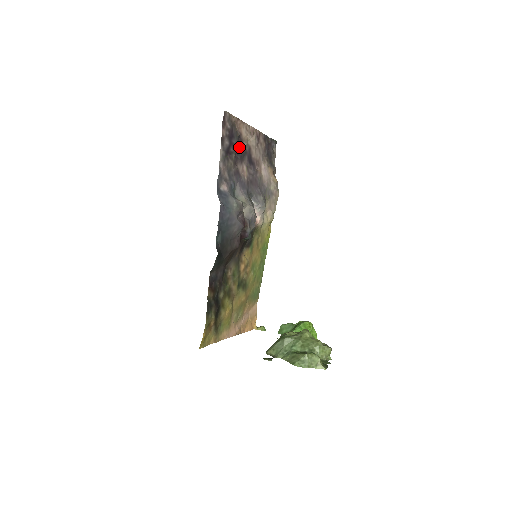
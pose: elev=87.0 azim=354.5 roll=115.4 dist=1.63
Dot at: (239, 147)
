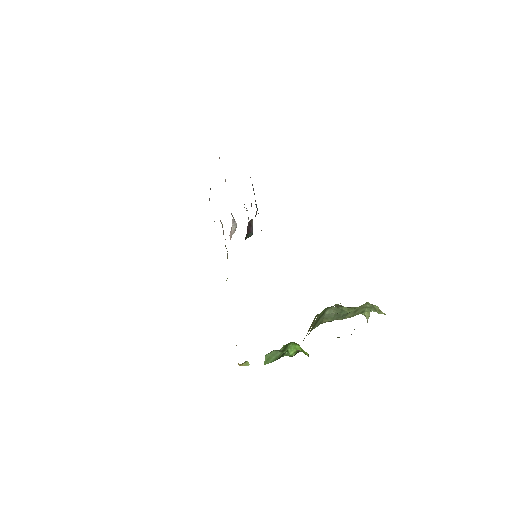
Dot at: occluded
